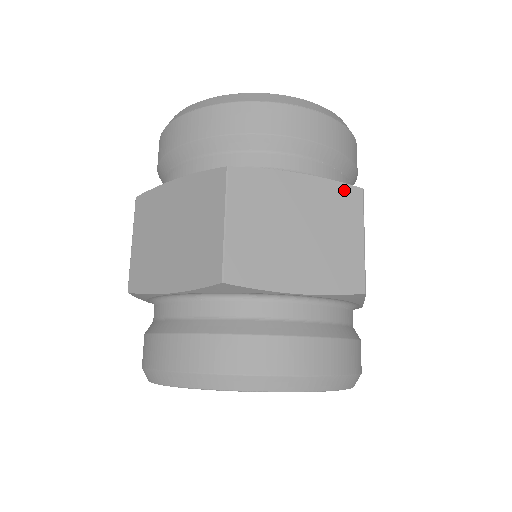
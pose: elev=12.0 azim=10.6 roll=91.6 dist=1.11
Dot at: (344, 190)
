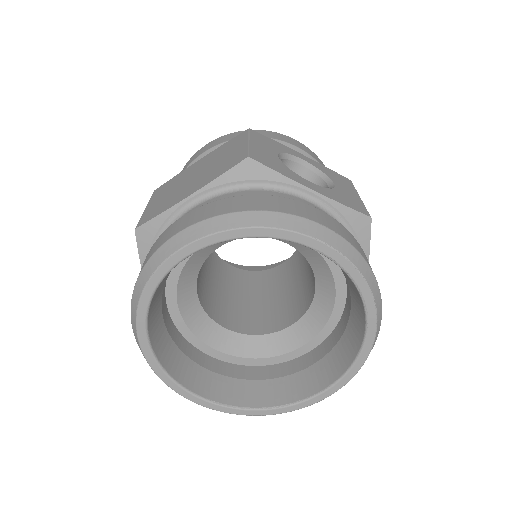
Dot at: (233, 140)
